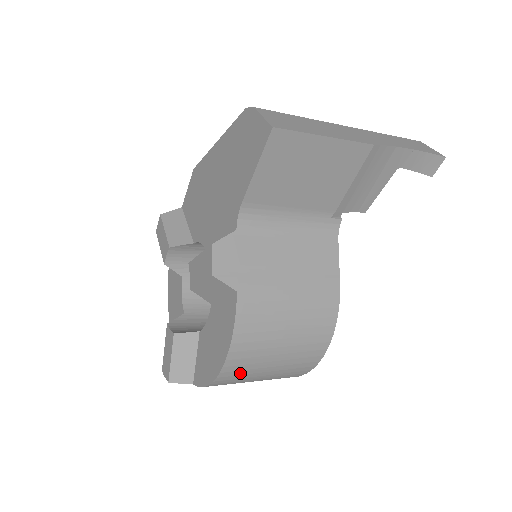
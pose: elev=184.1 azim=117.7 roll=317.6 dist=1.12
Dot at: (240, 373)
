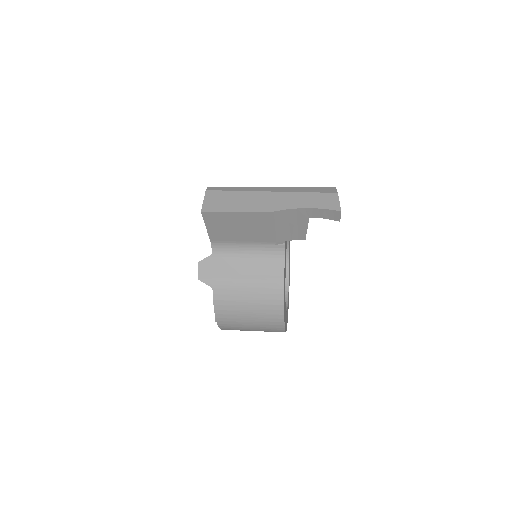
Dot at: (232, 327)
